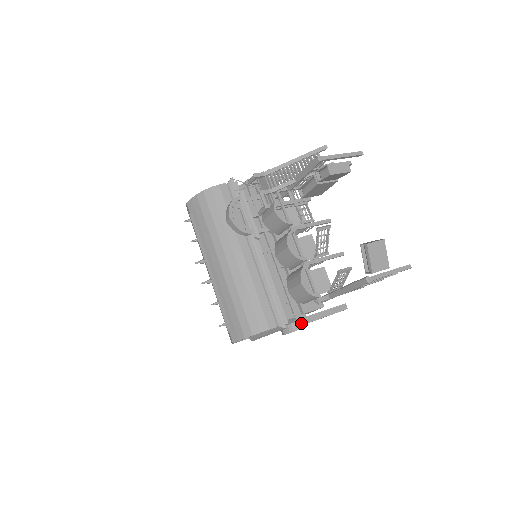
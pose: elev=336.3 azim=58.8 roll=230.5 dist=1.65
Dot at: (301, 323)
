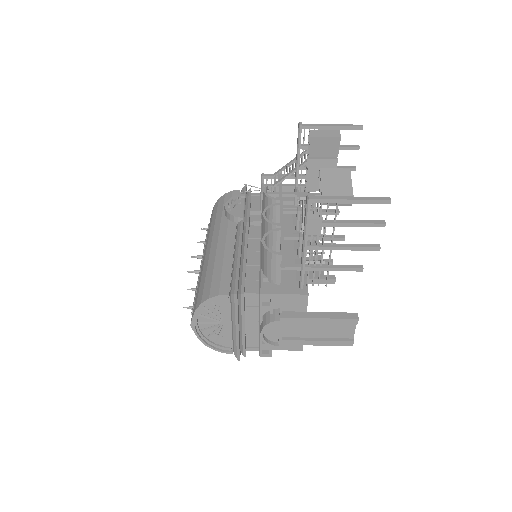
Dot at: (278, 315)
